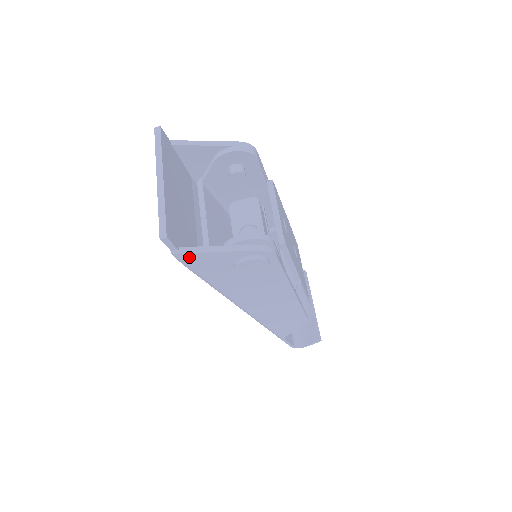
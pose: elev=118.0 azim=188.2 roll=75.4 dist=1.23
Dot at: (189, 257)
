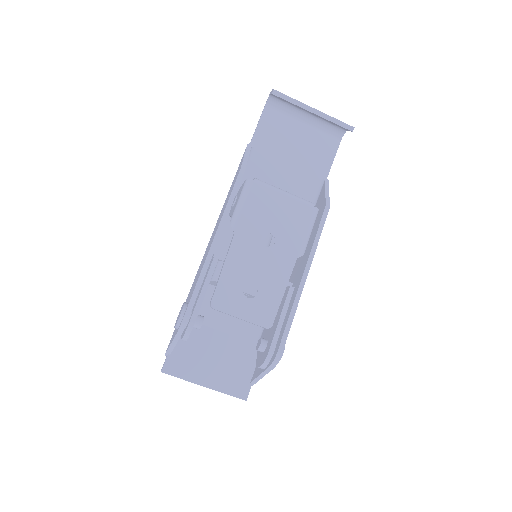
Dot at: occluded
